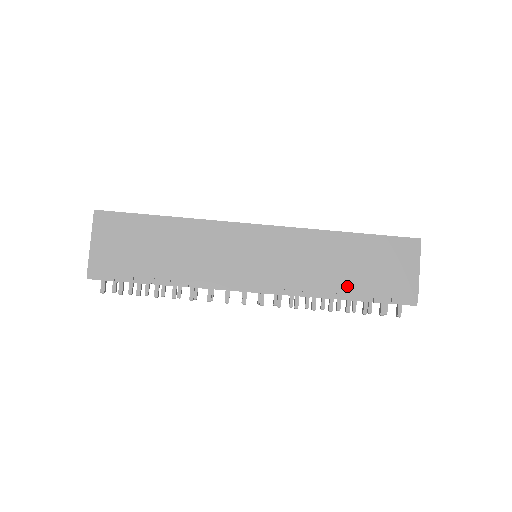
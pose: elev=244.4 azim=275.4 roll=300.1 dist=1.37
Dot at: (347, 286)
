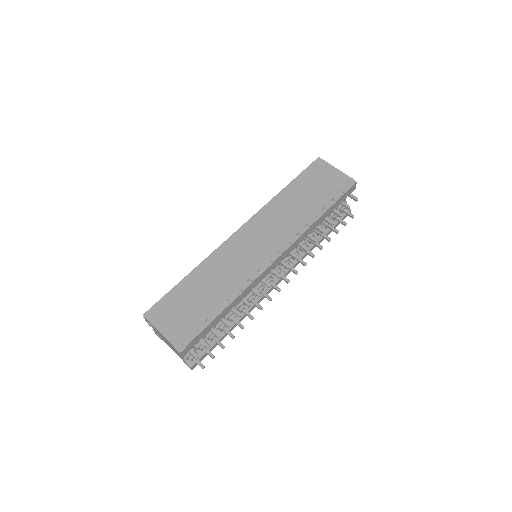
Dot at: (315, 208)
